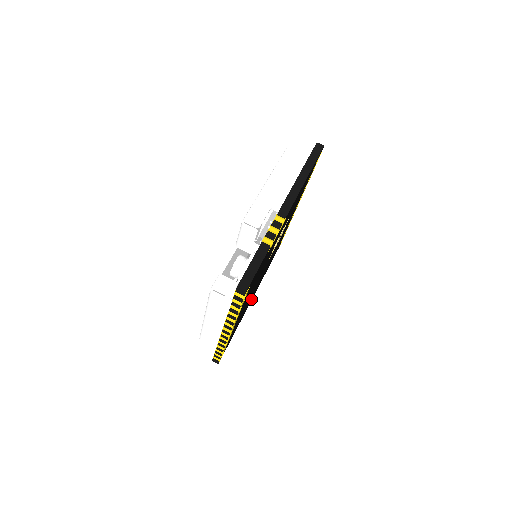
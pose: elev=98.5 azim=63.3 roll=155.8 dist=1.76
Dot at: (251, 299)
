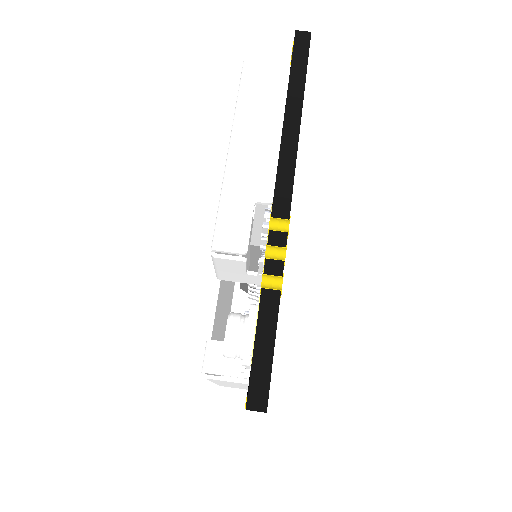
Dot at: occluded
